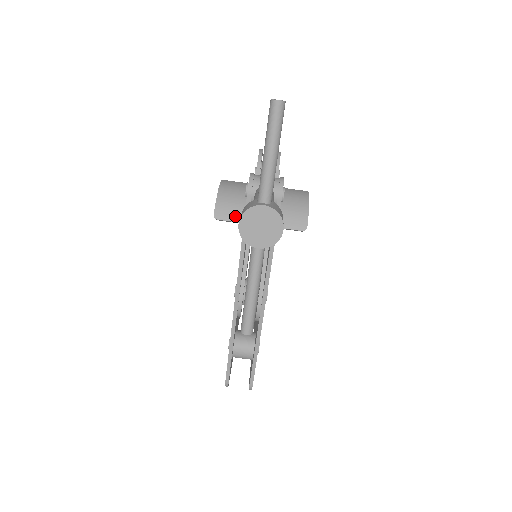
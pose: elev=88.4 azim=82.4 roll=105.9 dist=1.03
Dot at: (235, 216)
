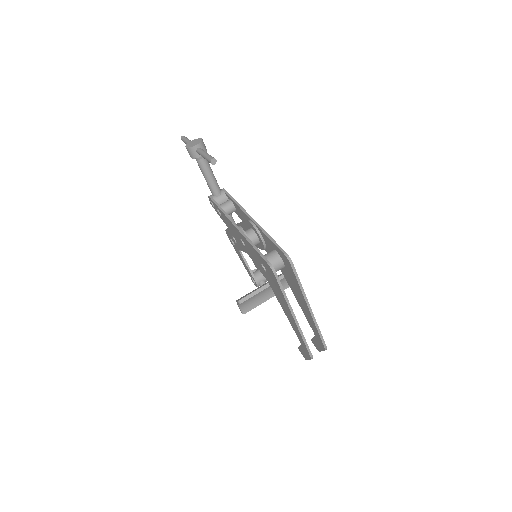
Dot at: (250, 293)
